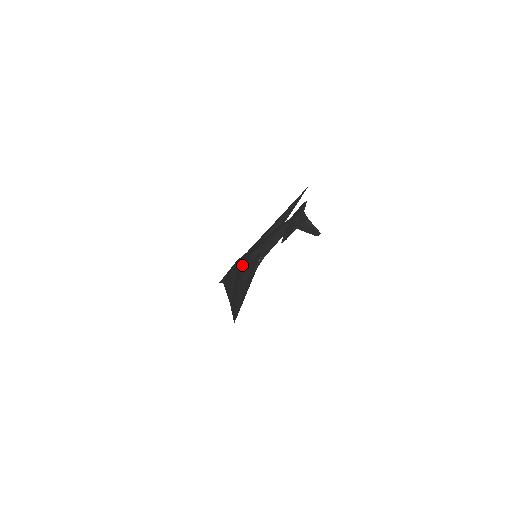
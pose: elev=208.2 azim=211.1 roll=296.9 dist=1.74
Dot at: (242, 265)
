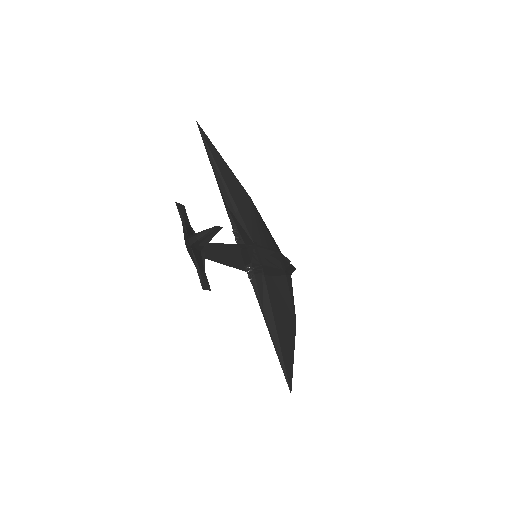
Dot at: occluded
